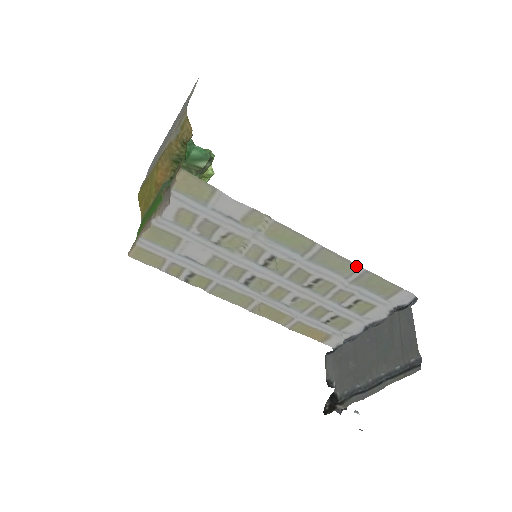
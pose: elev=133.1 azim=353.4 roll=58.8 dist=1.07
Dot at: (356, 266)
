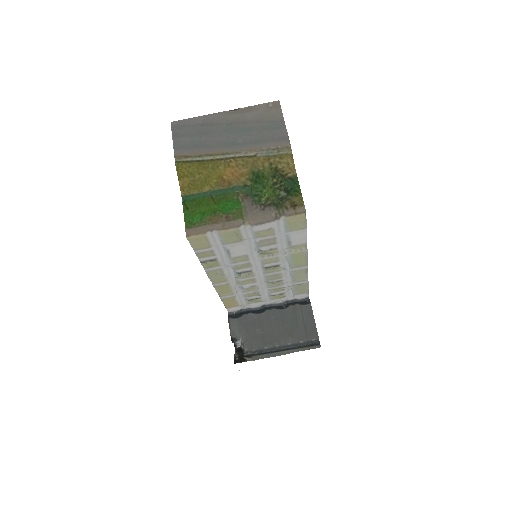
Dot at: (306, 279)
